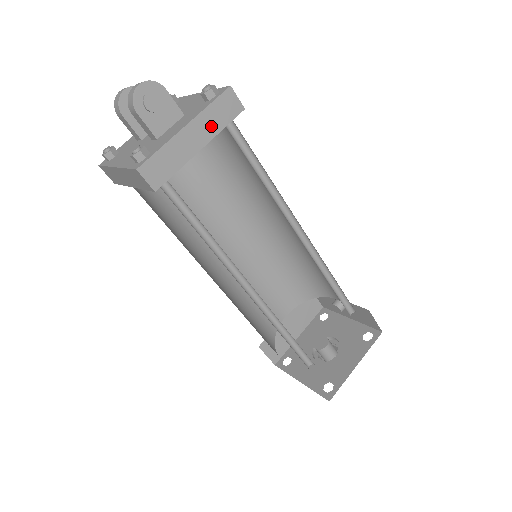
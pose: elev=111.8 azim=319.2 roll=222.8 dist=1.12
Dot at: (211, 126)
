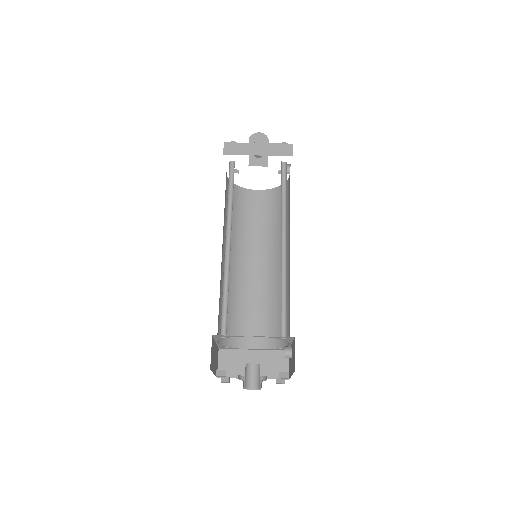
Dot at: (270, 151)
